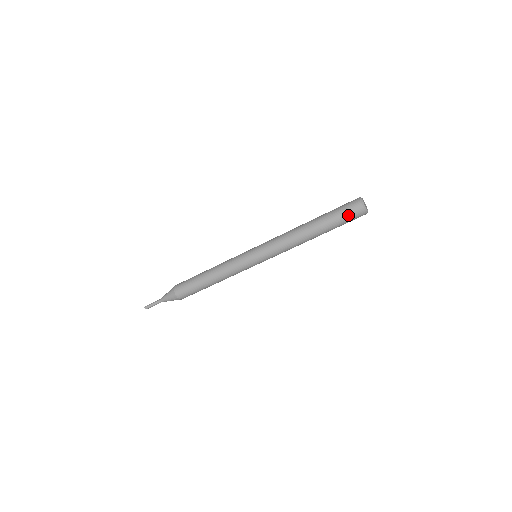
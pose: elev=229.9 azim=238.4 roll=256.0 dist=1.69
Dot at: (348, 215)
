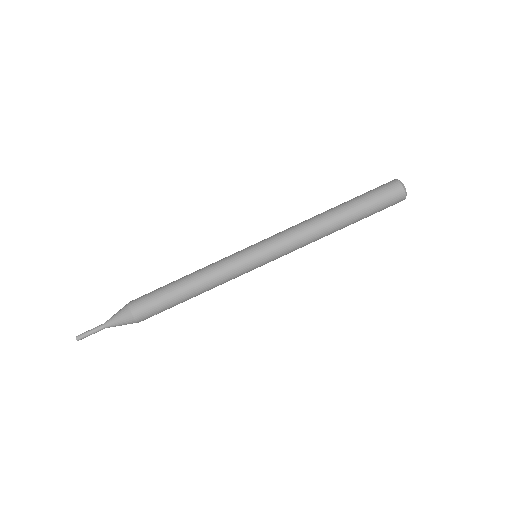
Dot at: (380, 190)
